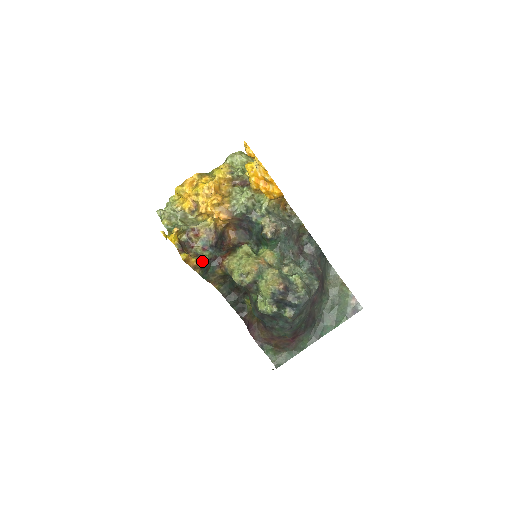
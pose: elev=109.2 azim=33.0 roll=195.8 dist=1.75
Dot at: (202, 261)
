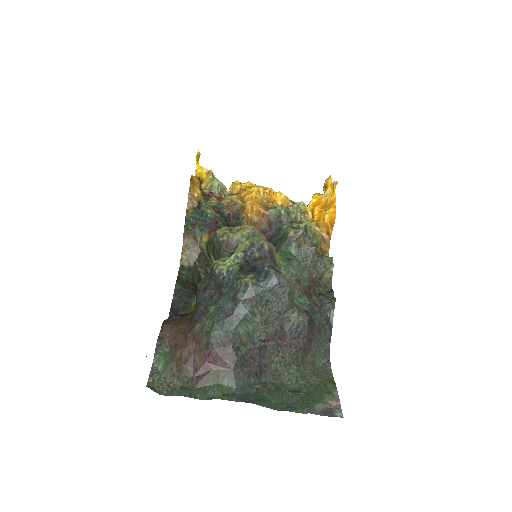
Dot at: (202, 206)
